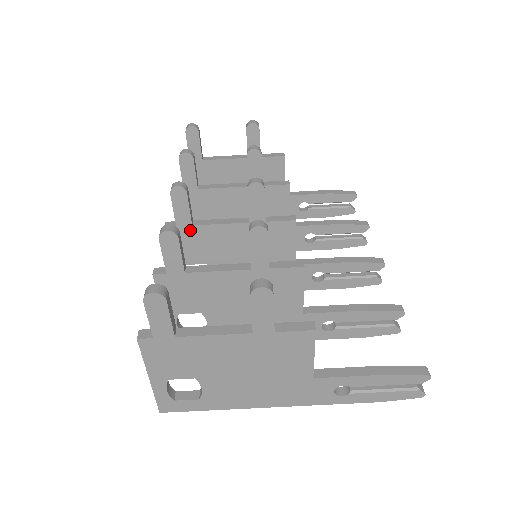
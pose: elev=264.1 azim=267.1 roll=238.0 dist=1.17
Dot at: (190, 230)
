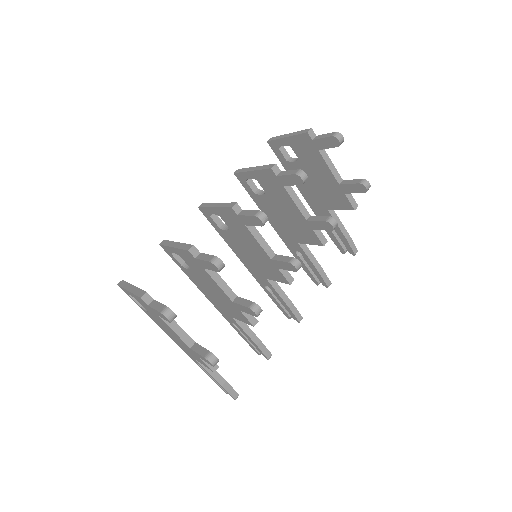
Dot at: (242, 223)
